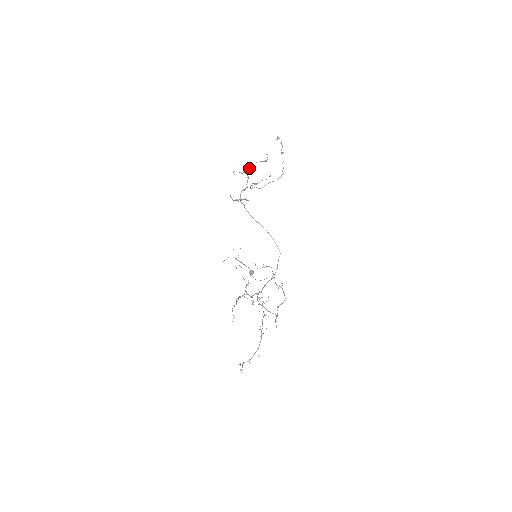
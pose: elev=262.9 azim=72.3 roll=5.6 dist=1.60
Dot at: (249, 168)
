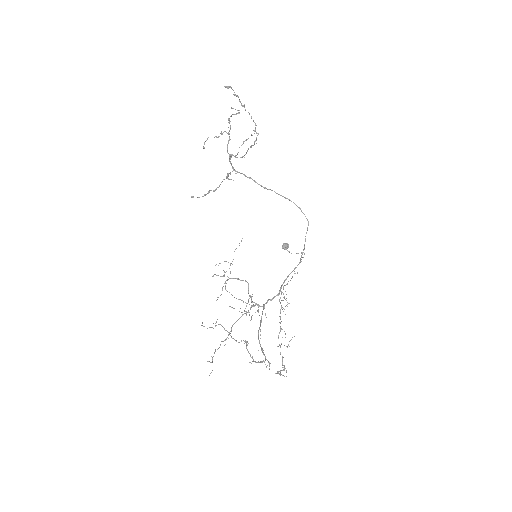
Dot at: (229, 122)
